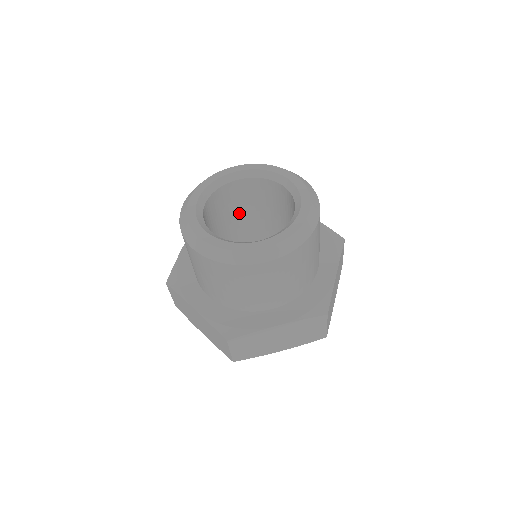
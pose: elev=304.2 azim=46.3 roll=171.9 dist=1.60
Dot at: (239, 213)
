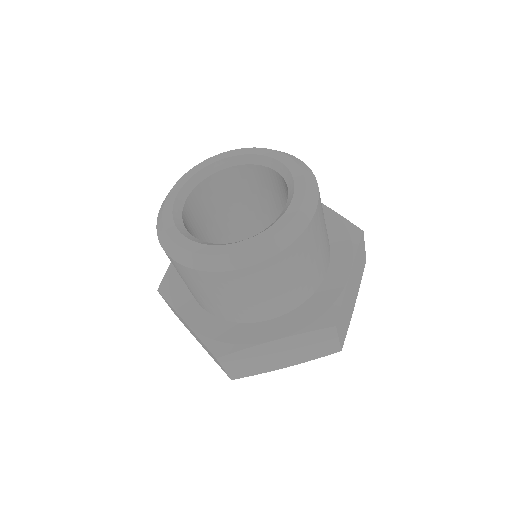
Dot at: (203, 238)
